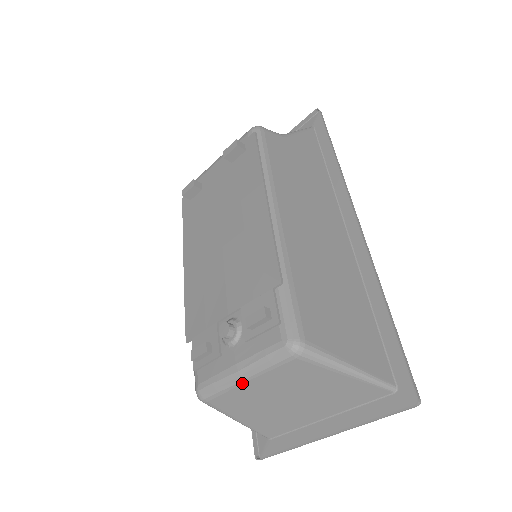
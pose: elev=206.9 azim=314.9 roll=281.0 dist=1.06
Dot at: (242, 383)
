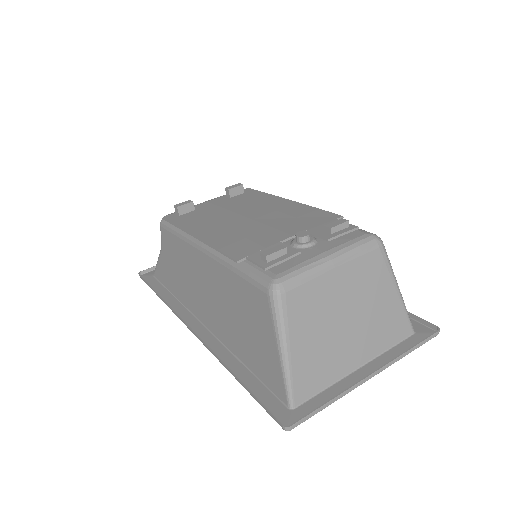
Dot at: (329, 269)
